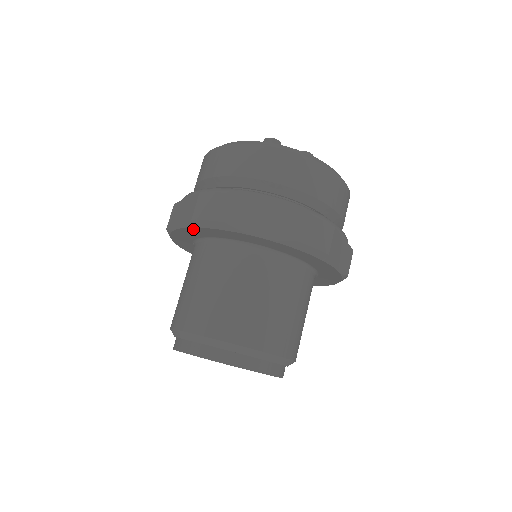
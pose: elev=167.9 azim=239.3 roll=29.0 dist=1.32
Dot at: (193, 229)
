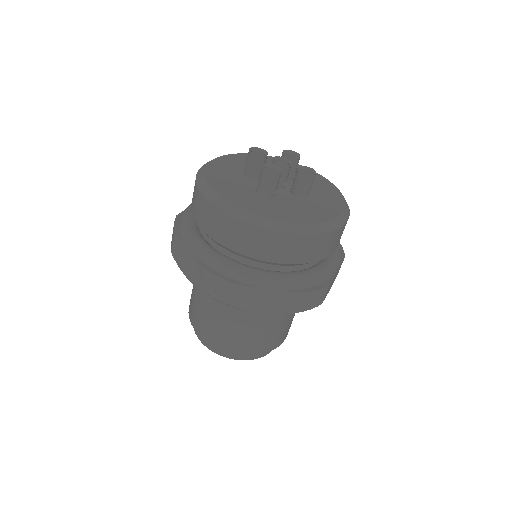
Dot at: occluded
